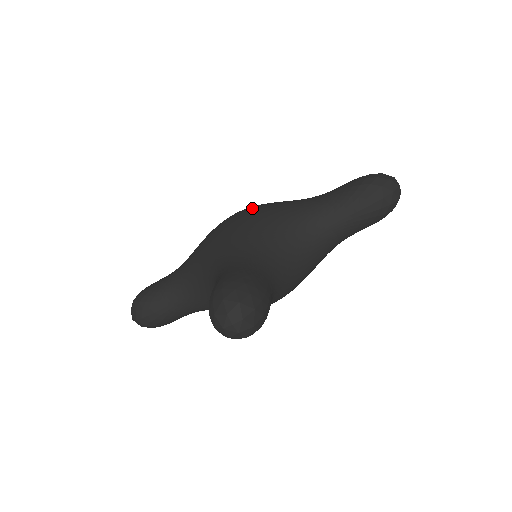
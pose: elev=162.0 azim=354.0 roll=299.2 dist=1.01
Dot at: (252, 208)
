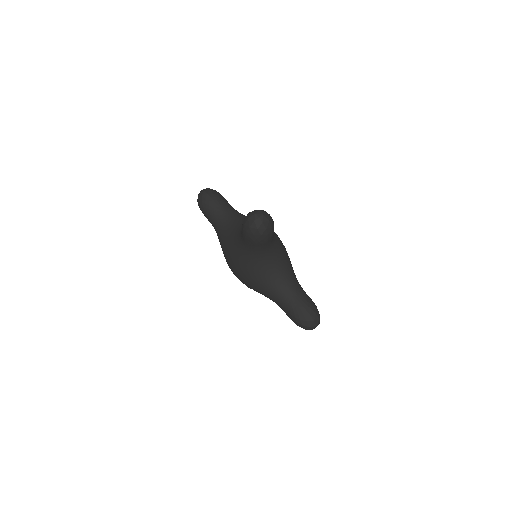
Dot at: (235, 269)
